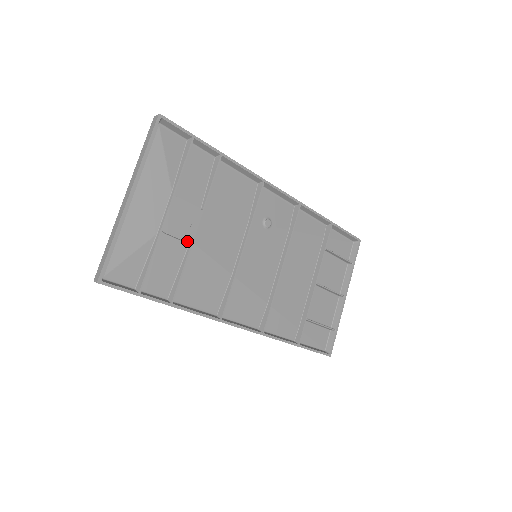
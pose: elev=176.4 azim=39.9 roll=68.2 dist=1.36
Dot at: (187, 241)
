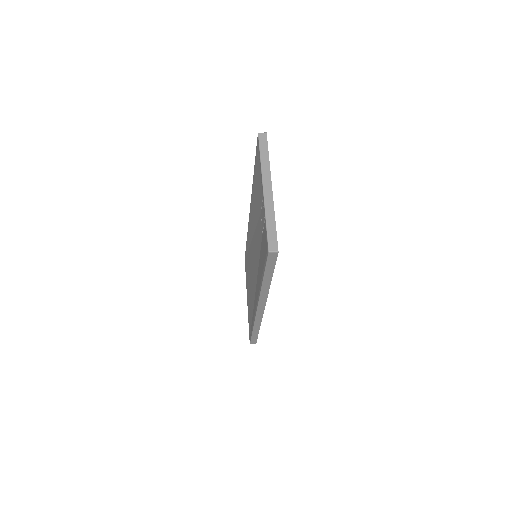
Dot at: occluded
